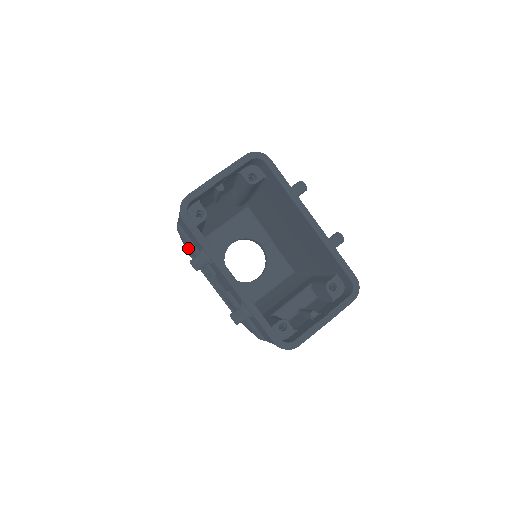
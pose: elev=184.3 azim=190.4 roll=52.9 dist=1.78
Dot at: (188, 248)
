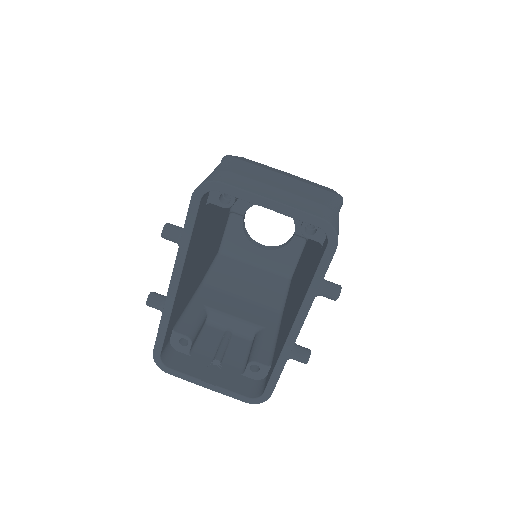
Dot at: occluded
